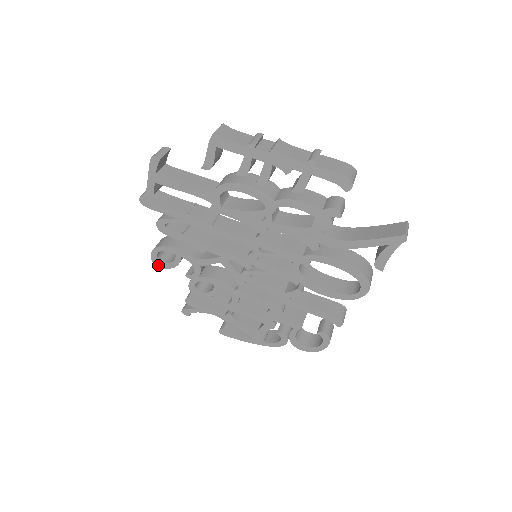
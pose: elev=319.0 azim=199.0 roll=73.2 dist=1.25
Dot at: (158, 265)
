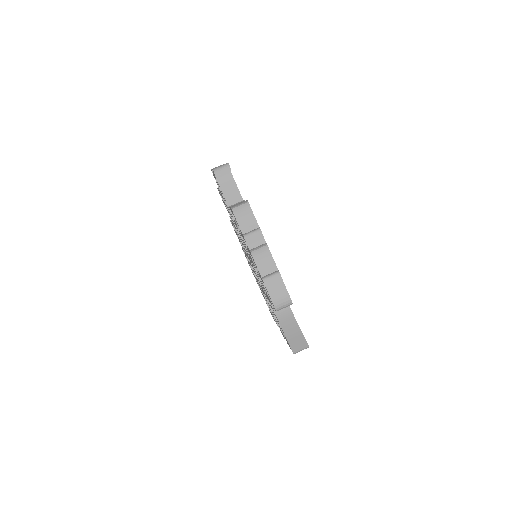
Dot at: occluded
